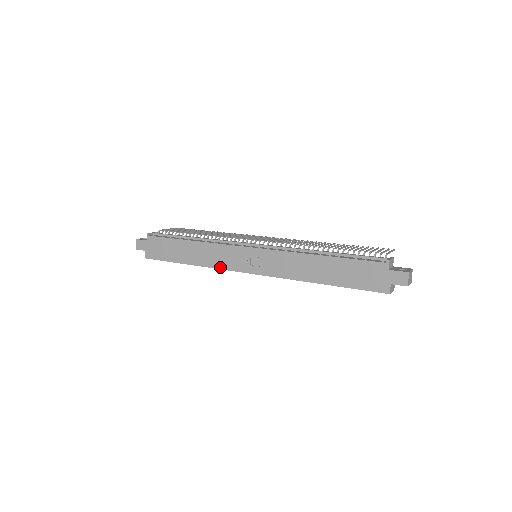
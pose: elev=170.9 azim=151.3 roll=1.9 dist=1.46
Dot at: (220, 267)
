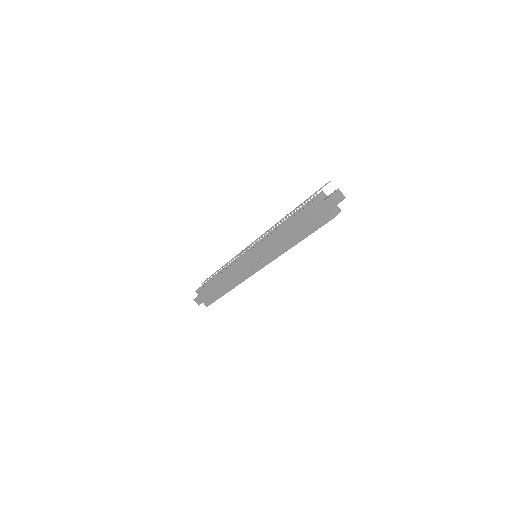
Dot at: (242, 280)
